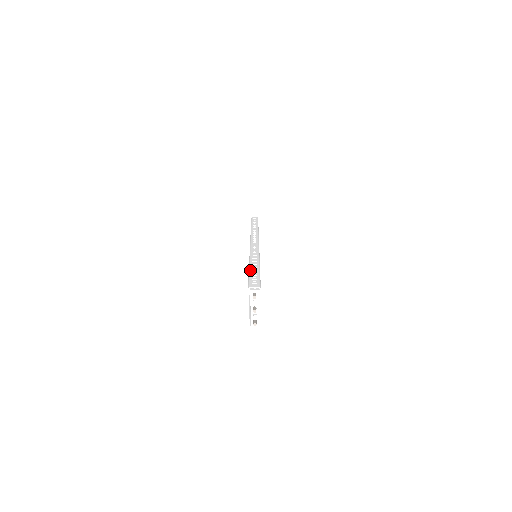
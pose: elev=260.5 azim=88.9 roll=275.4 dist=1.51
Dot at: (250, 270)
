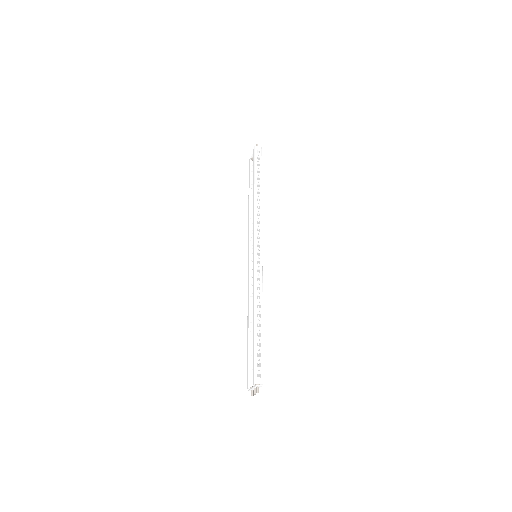
Dot at: (256, 341)
